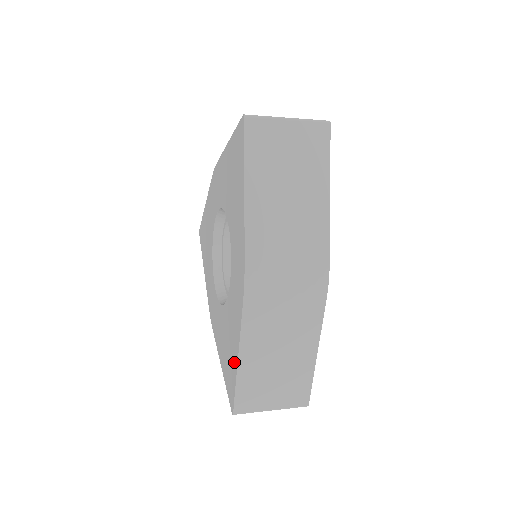
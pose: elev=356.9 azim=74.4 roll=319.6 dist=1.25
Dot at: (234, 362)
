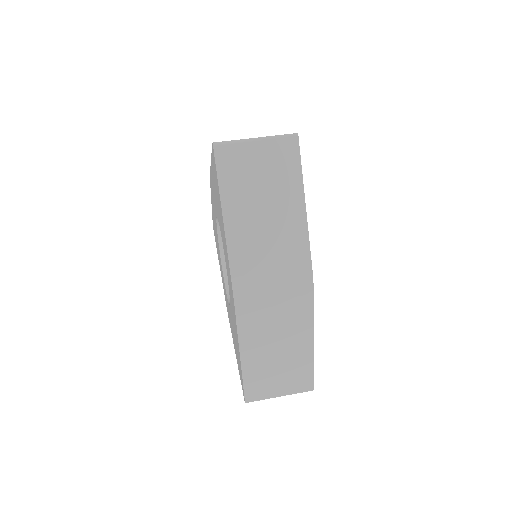
Dot at: (239, 359)
